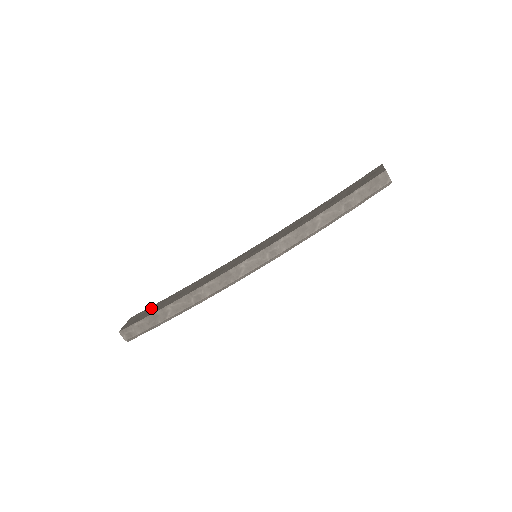
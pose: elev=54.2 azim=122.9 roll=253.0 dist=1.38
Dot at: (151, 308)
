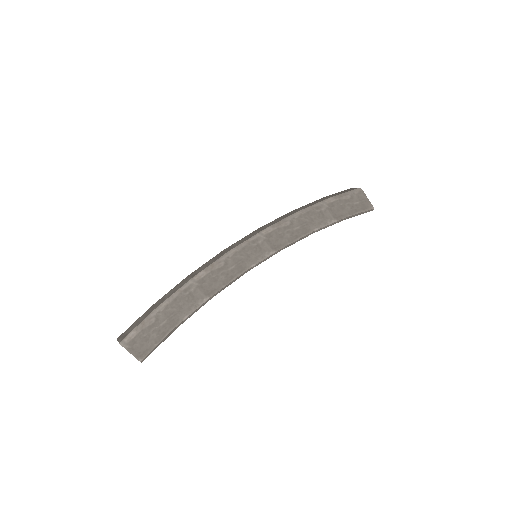
Dot at: occluded
